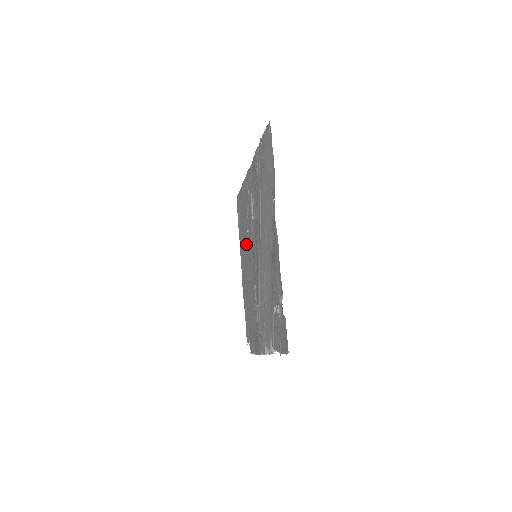
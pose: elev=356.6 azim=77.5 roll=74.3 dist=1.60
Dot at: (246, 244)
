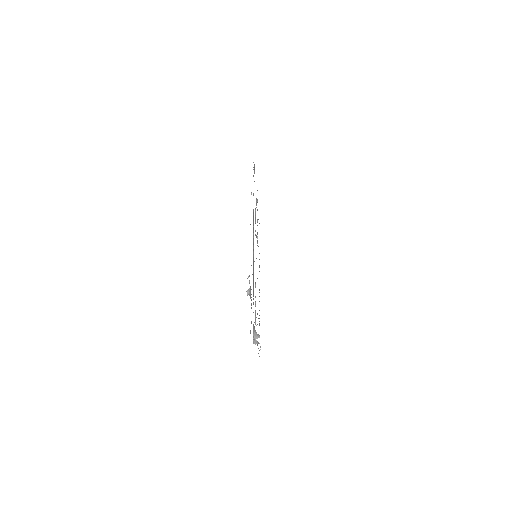
Dot at: occluded
